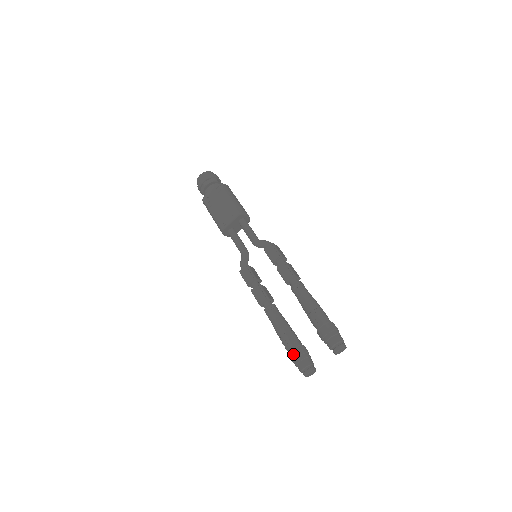
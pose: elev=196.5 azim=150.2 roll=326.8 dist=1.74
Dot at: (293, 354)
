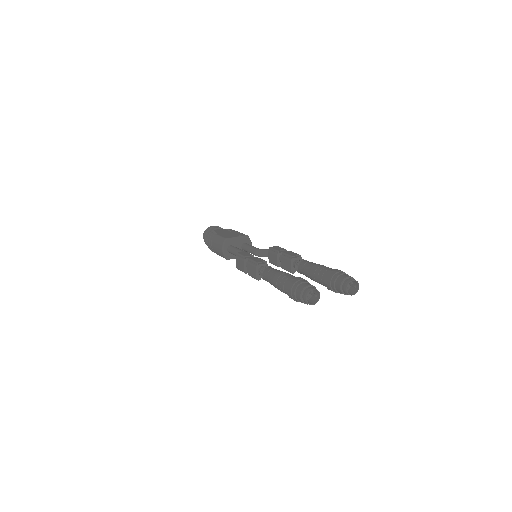
Dot at: (295, 278)
